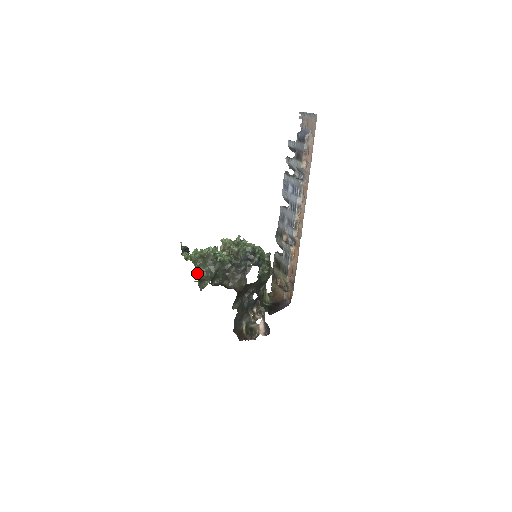
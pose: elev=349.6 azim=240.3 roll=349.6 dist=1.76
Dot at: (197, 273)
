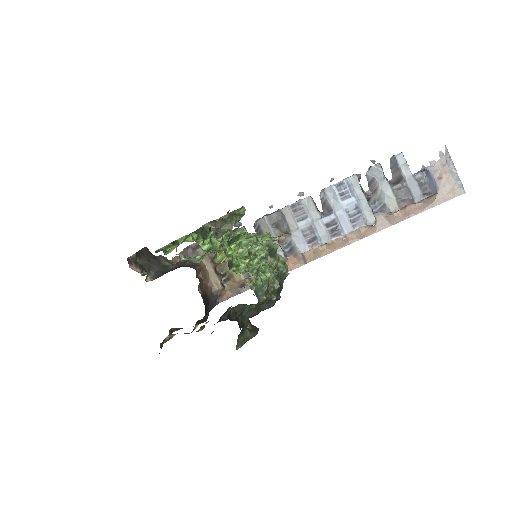
Dot at: (244, 312)
